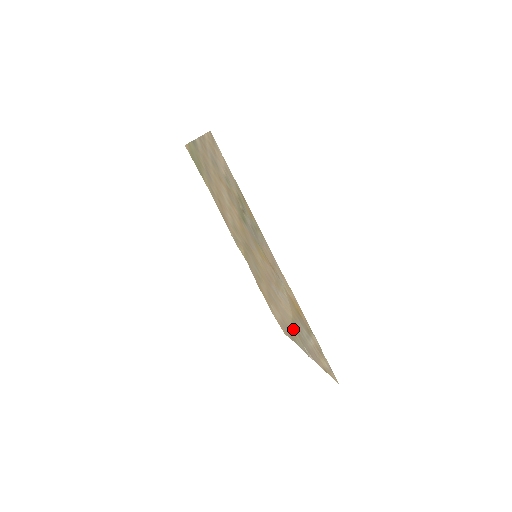
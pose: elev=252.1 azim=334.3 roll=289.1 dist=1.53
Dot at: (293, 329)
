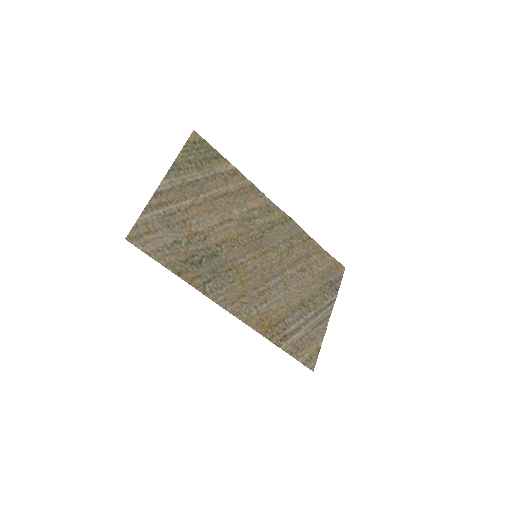
Dot at: (316, 296)
